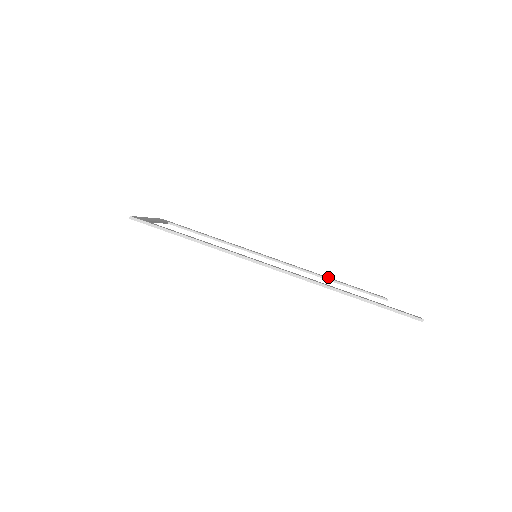
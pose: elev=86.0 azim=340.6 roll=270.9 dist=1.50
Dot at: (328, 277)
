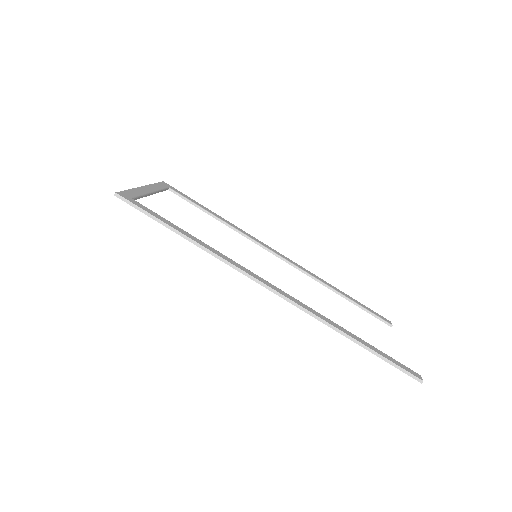
Dot at: (333, 286)
